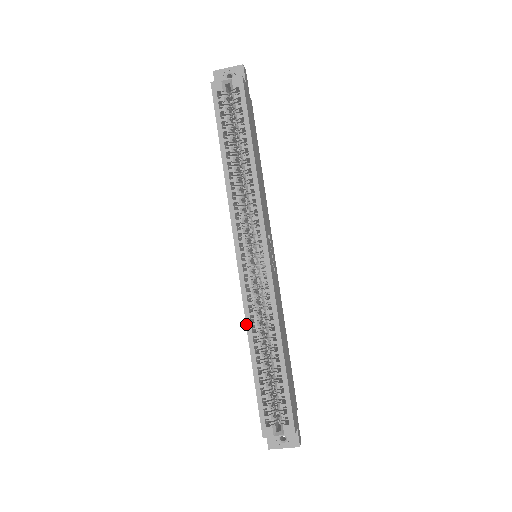
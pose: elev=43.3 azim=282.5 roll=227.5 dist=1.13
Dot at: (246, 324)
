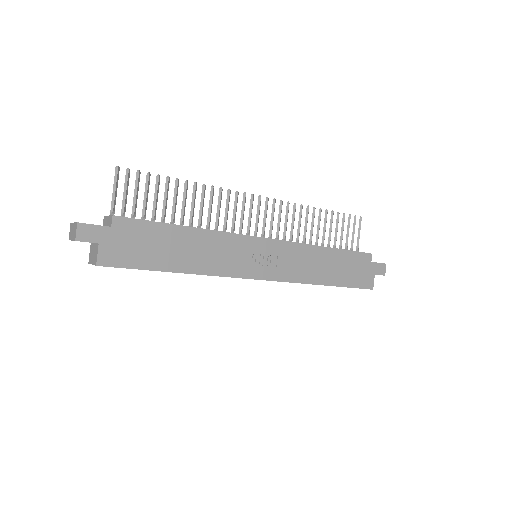
Dot at: occluded
